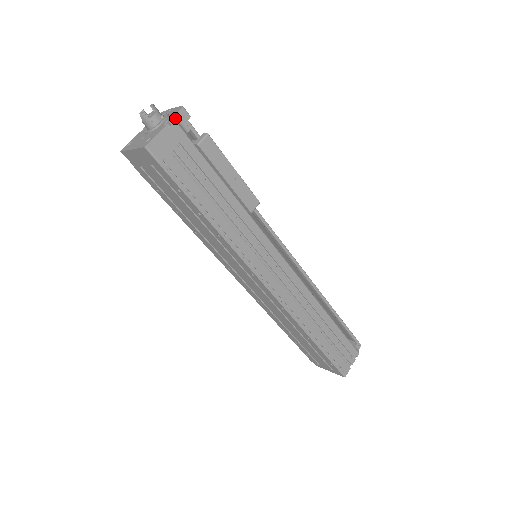
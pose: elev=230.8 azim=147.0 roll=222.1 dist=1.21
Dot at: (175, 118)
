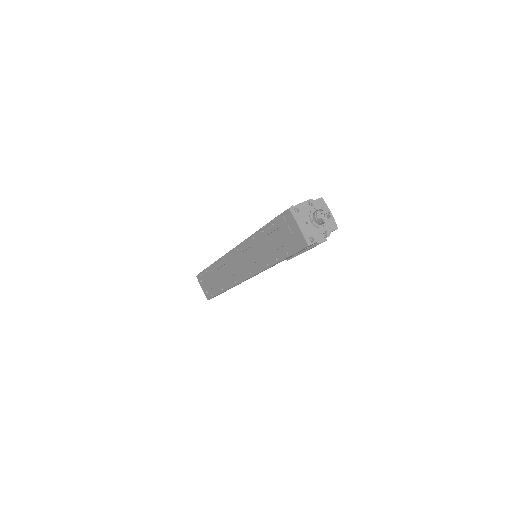
Dot at: (330, 233)
